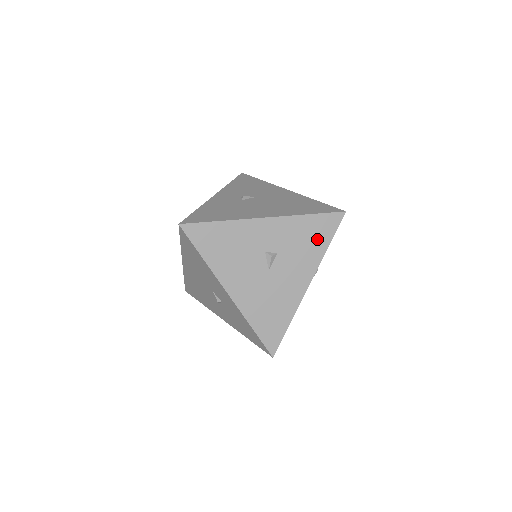
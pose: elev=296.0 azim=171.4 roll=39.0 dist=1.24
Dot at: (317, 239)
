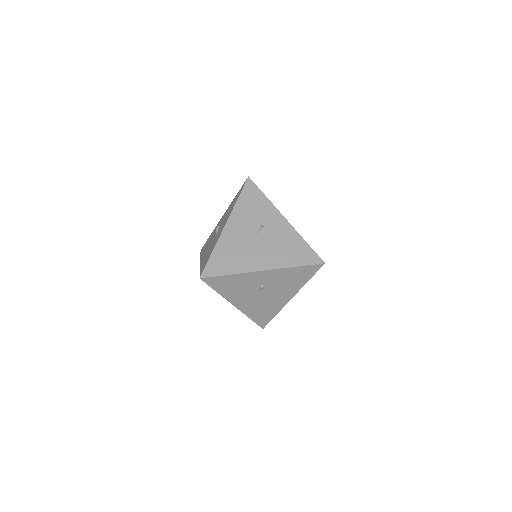
Dot at: (235, 201)
